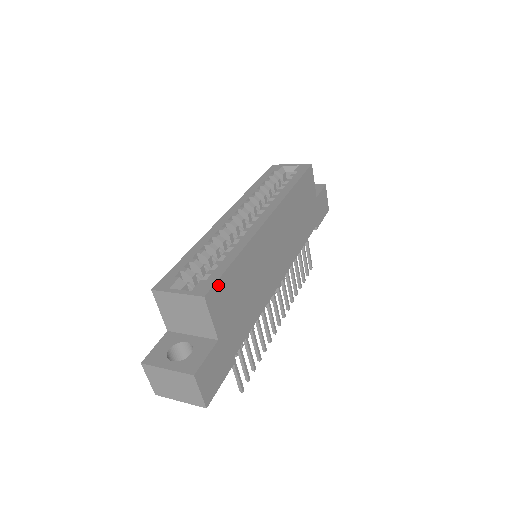
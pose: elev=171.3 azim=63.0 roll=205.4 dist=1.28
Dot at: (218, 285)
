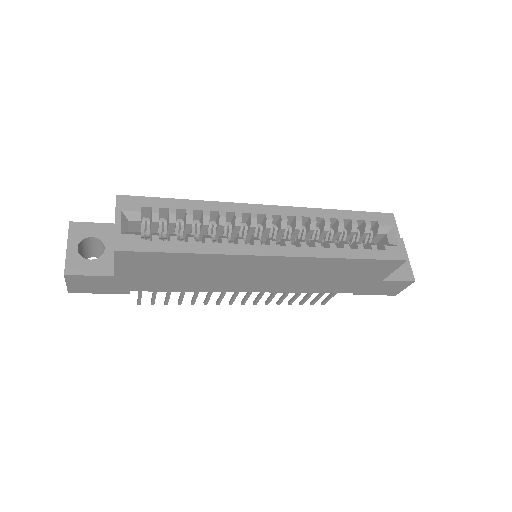
Dot at: (141, 254)
